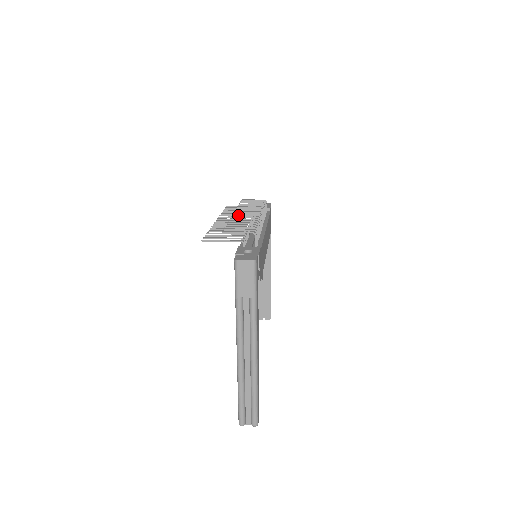
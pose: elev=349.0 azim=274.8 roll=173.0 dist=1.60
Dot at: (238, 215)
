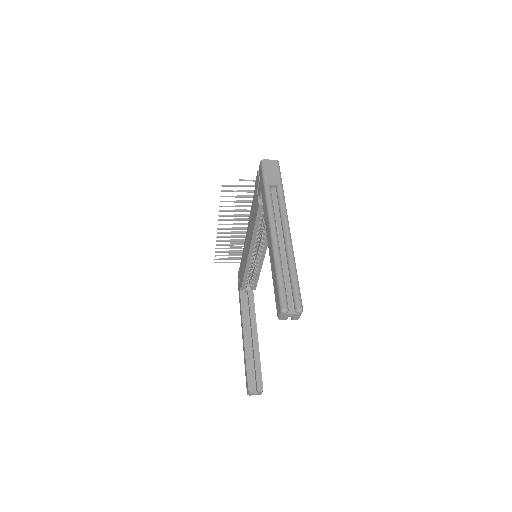
Dot at: (239, 218)
